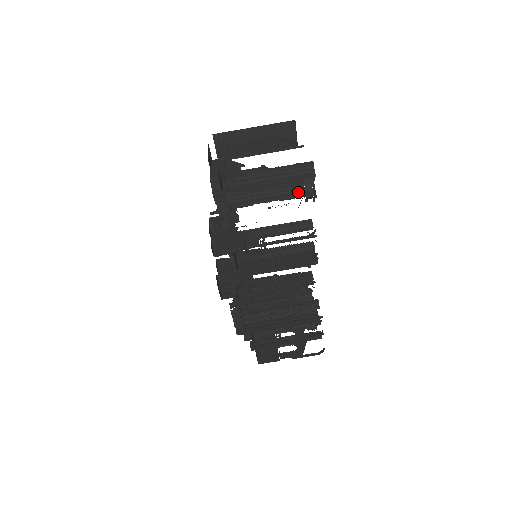
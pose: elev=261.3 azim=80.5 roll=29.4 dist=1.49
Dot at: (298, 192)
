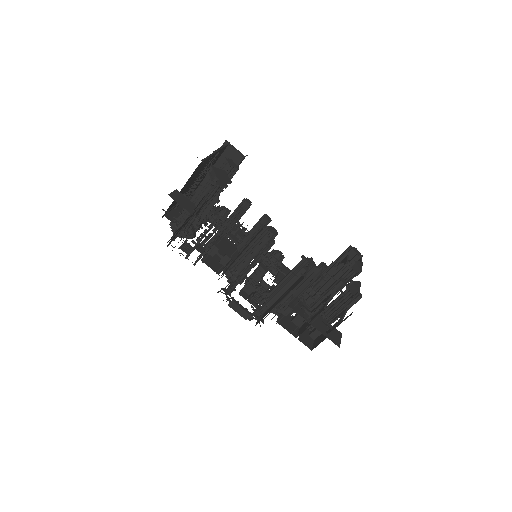
Dot at: (210, 185)
